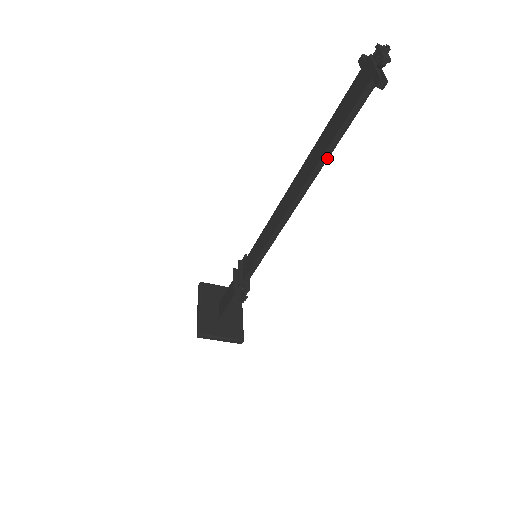
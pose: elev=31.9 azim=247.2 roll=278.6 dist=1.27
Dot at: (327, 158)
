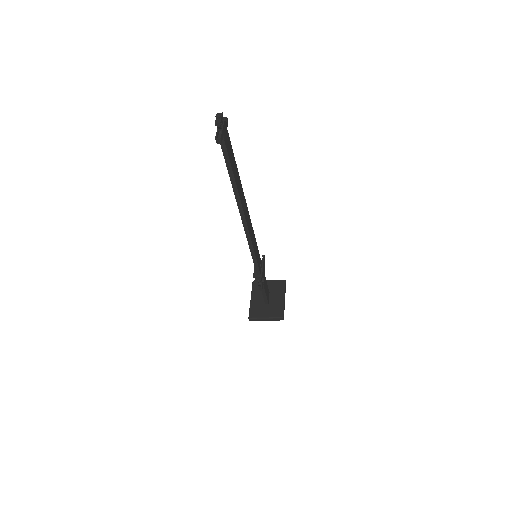
Dot at: (236, 186)
